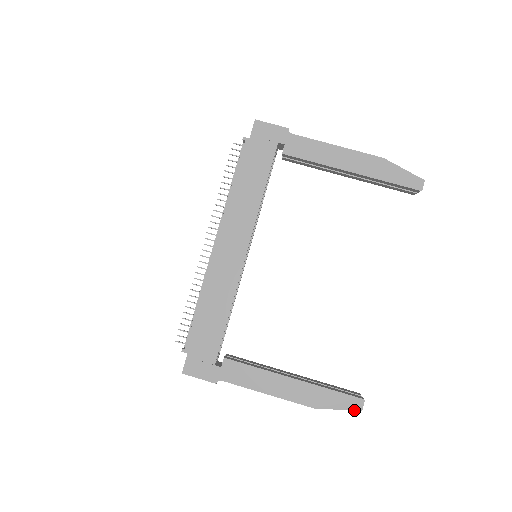
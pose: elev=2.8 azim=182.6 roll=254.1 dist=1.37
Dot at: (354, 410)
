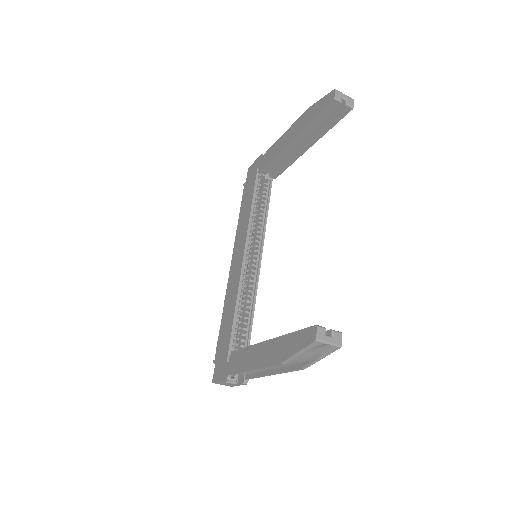
Dot at: (309, 344)
